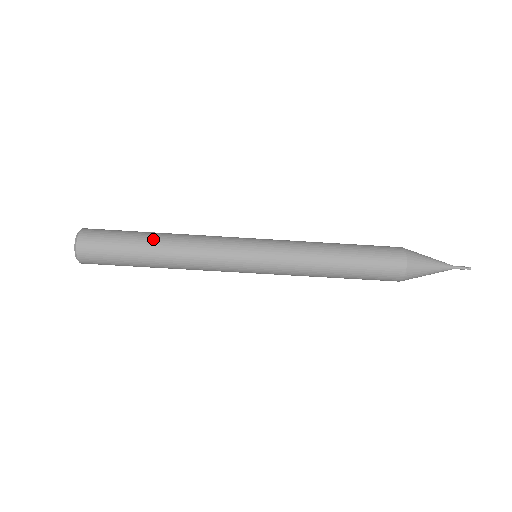
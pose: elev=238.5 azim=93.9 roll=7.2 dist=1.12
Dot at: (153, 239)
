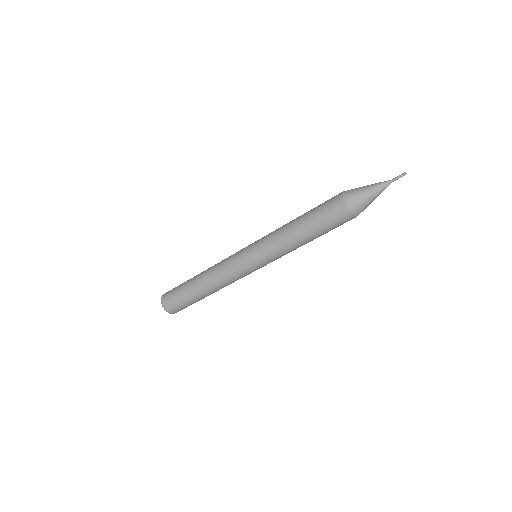
Dot at: (196, 287)
